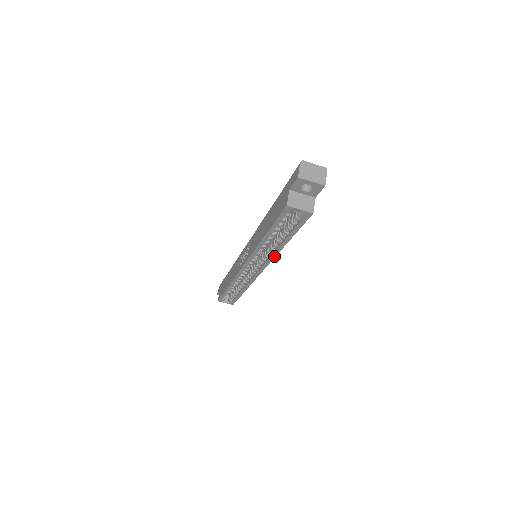
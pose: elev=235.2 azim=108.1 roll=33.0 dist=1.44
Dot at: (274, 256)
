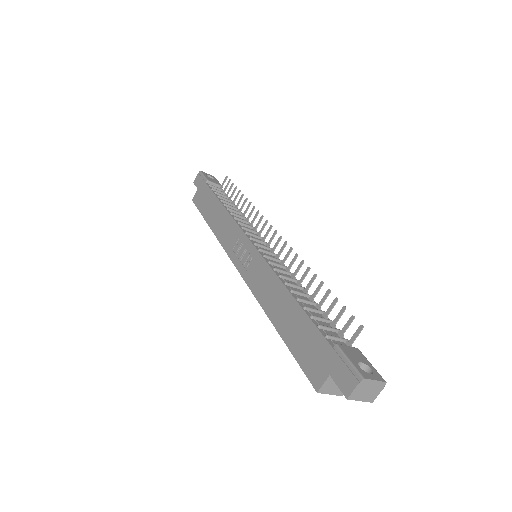
Dot at: occluded
